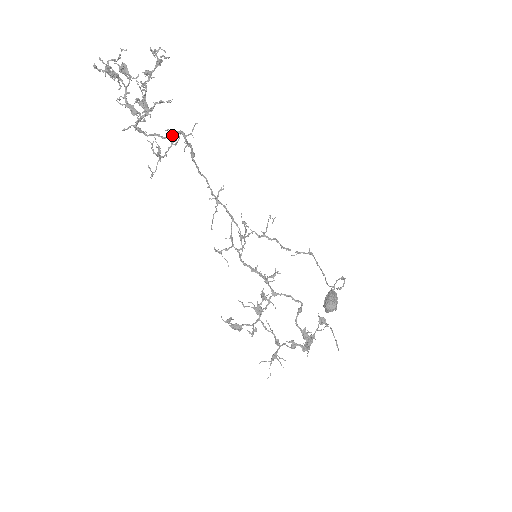
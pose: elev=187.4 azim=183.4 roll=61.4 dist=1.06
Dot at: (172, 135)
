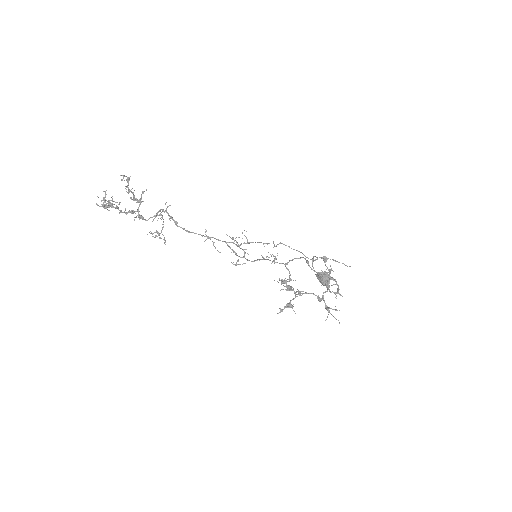
Dot at: (160, 211)
